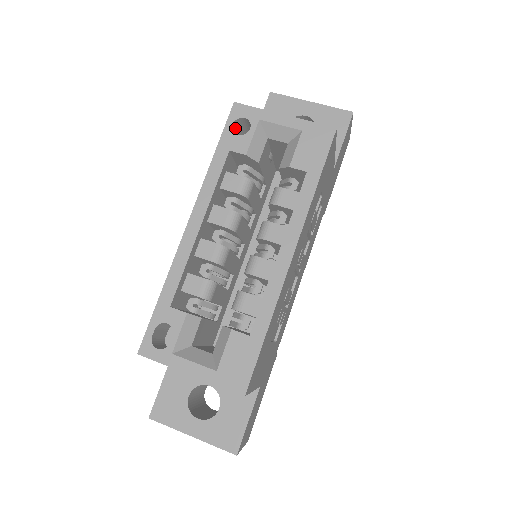
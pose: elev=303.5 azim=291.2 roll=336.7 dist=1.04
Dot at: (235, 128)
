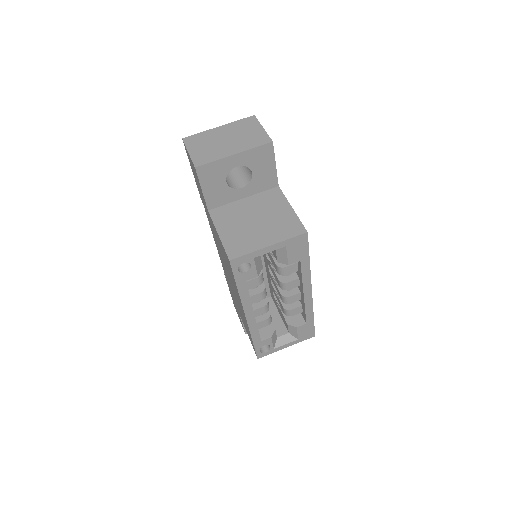
Dot at: occluded
